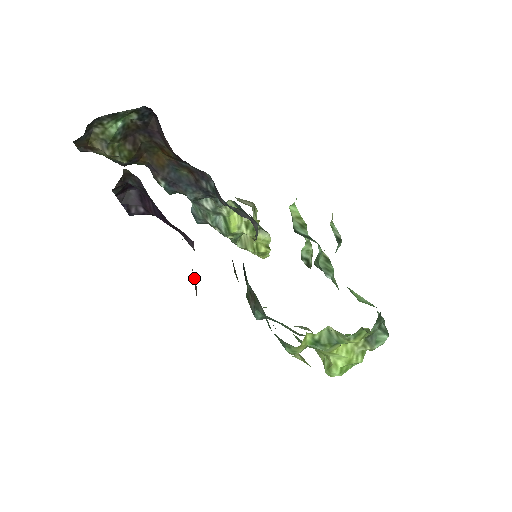
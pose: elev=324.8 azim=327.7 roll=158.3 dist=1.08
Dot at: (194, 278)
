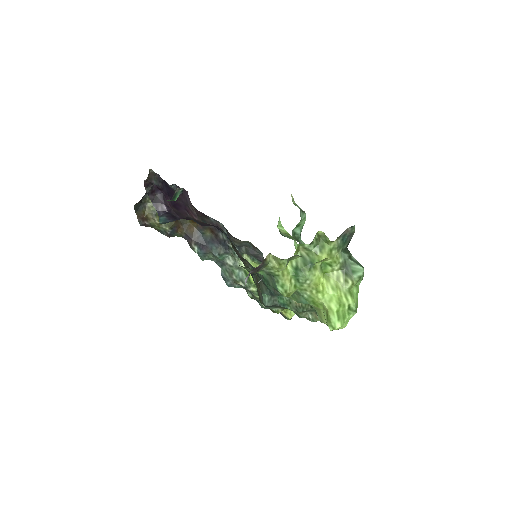
Dot at: occluded
